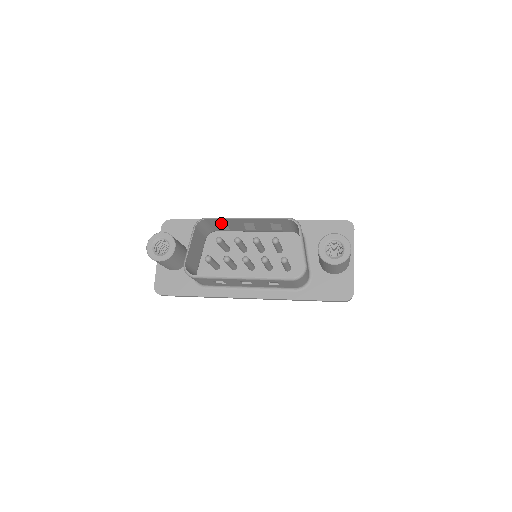
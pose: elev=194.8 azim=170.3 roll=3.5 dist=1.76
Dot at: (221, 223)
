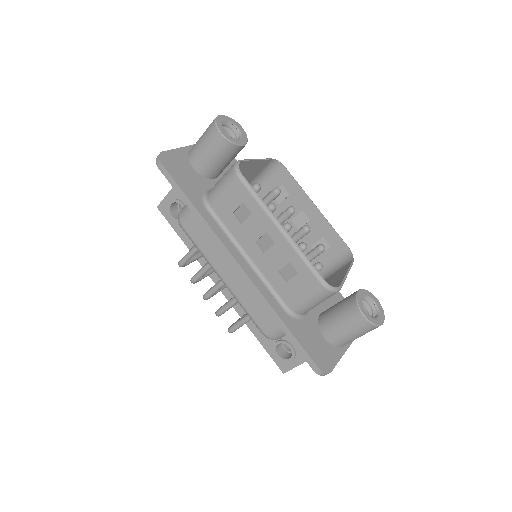
Dot at: (285, 188)
